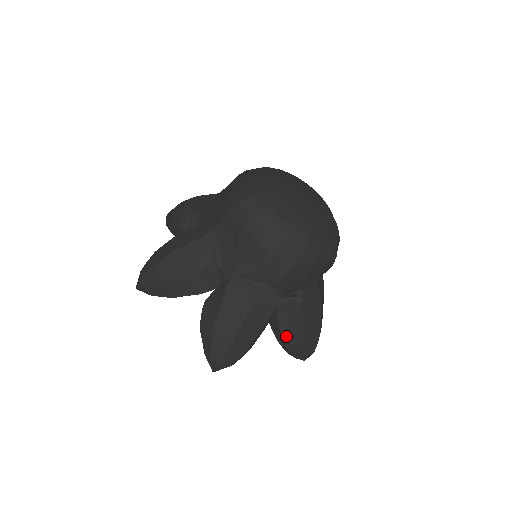
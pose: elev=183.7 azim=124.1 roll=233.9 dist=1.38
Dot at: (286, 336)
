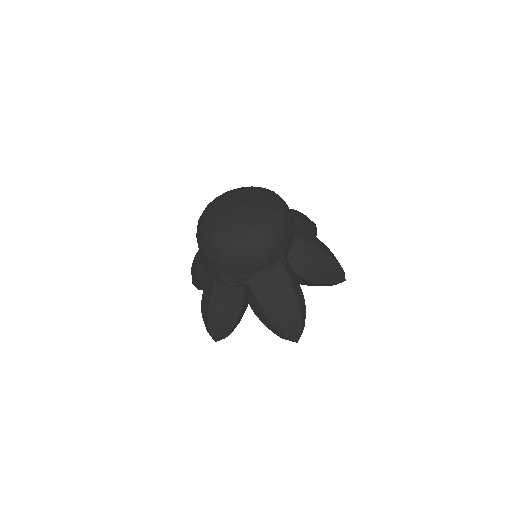
Dot at: (260, 318)
